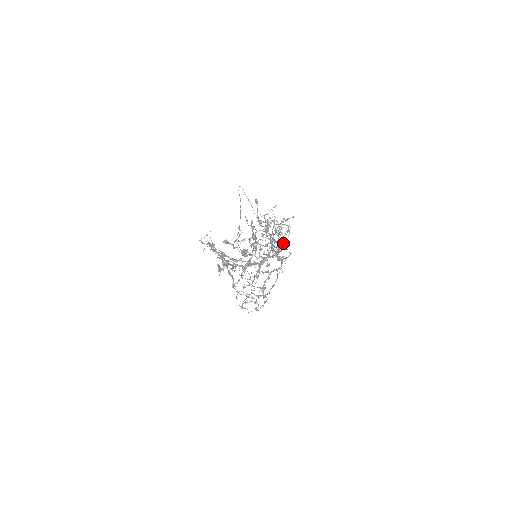
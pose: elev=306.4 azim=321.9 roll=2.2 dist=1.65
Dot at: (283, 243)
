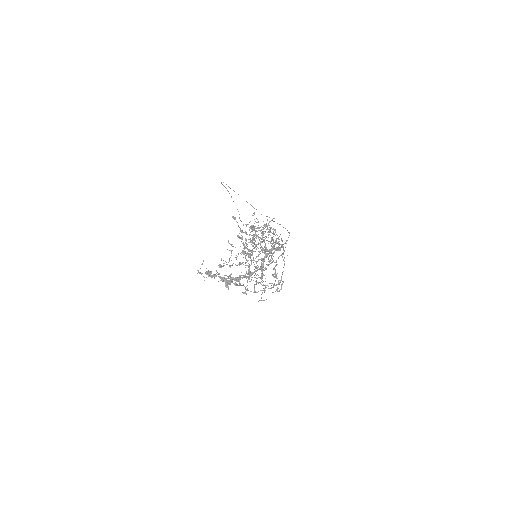
Dot at: (274, 242)
